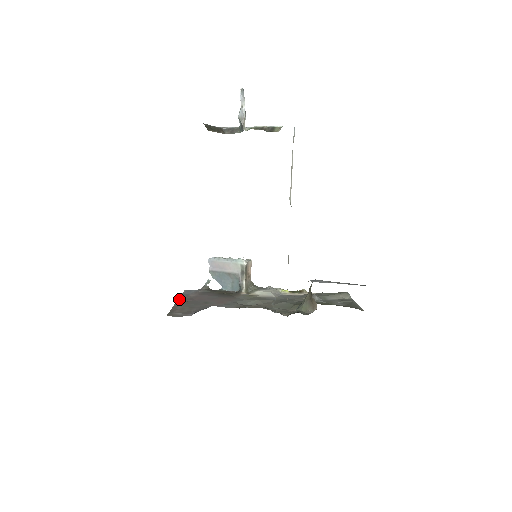
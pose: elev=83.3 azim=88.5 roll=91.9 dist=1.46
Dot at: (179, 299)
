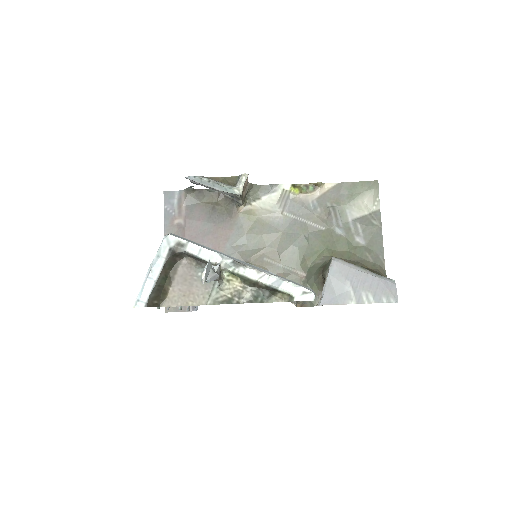
Dot at: occluded
